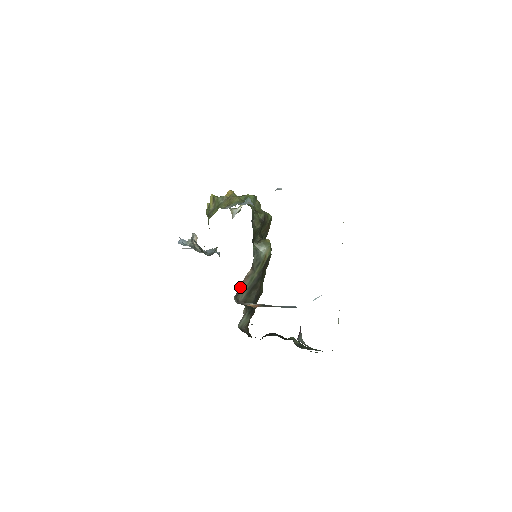
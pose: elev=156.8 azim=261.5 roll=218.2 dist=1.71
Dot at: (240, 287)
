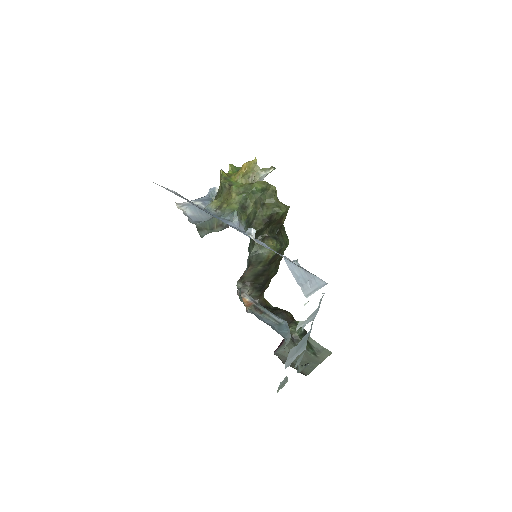
Dot at: (244, 274)
